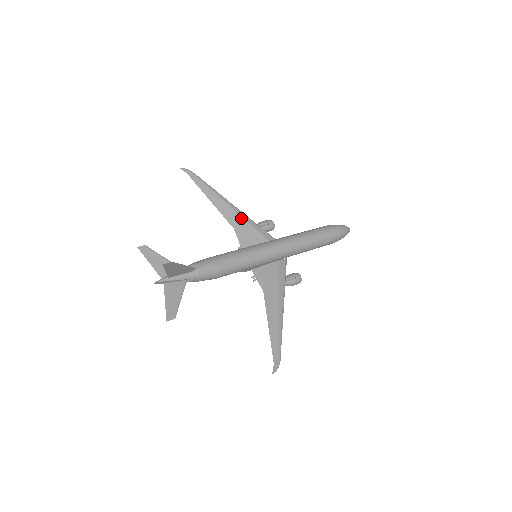
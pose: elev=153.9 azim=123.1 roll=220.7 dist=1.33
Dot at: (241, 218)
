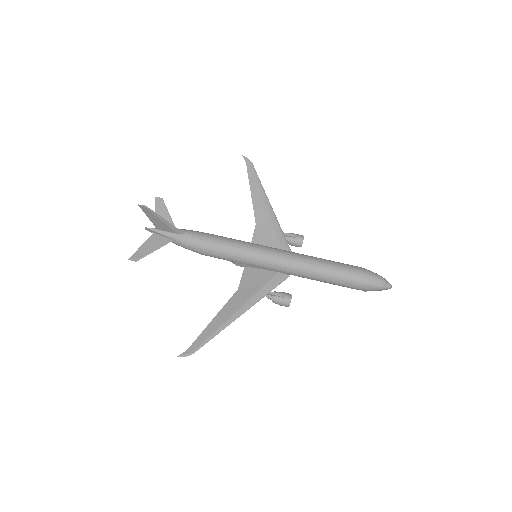
Dot at: (269, 218)
